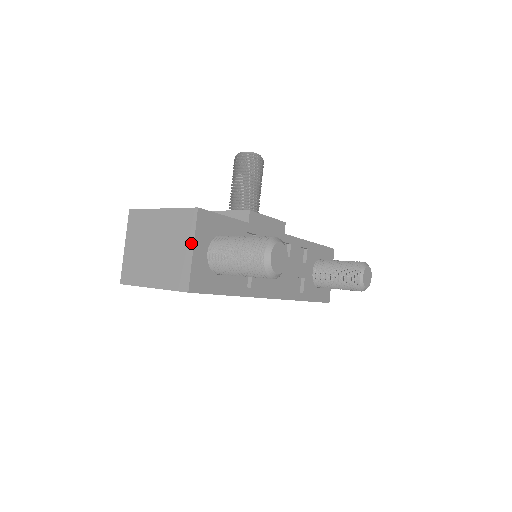
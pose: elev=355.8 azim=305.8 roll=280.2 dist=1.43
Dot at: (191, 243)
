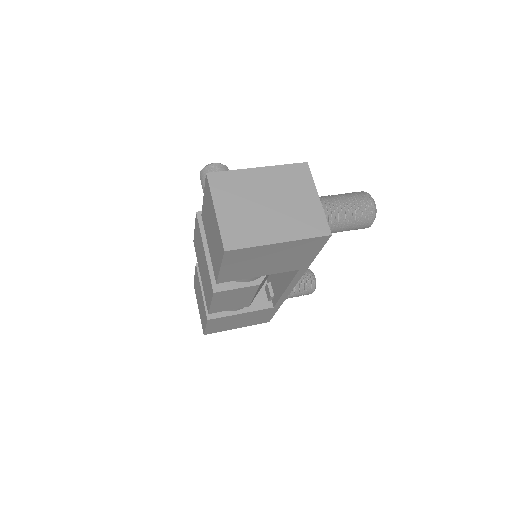
Dot at: (314, 192)
